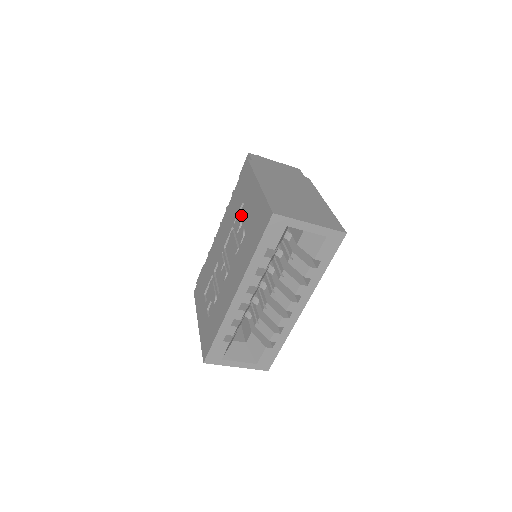
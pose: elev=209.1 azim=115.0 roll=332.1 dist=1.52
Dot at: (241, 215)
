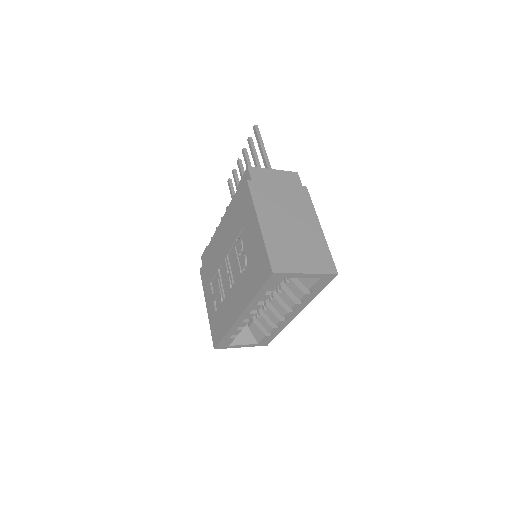
Dot at: (242, 237)
